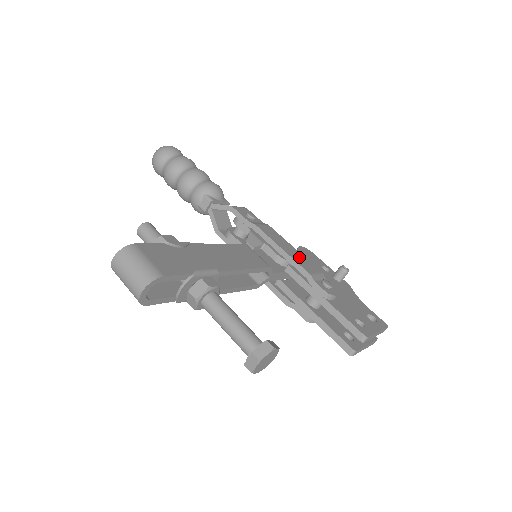
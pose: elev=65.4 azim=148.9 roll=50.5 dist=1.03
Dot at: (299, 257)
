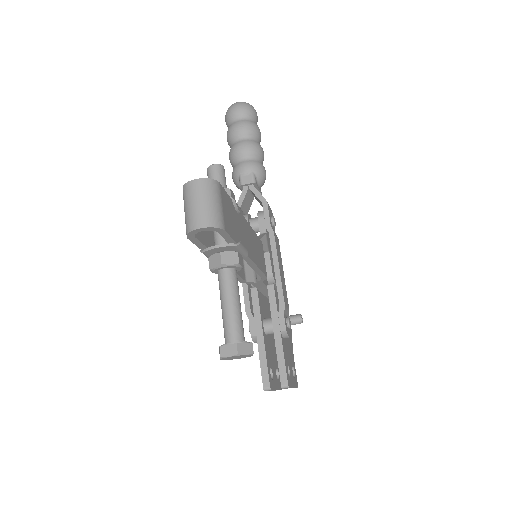
Dot at: (284, 284)
